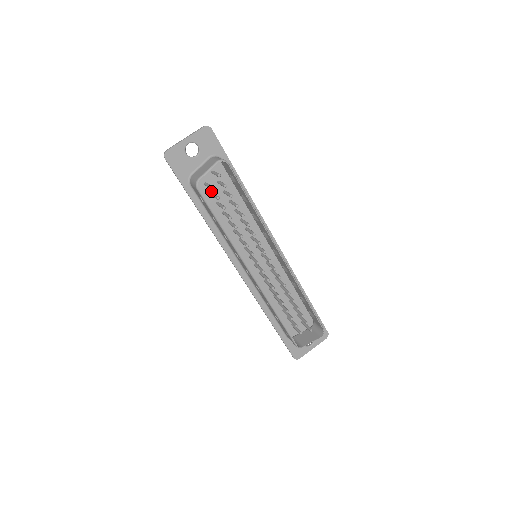
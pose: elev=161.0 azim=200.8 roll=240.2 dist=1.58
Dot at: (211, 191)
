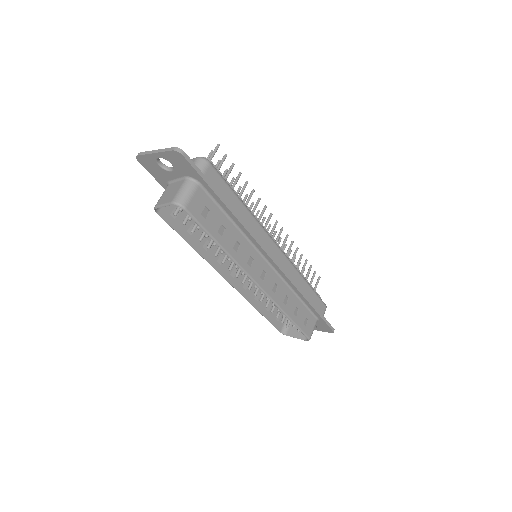
Dot at: occluded
